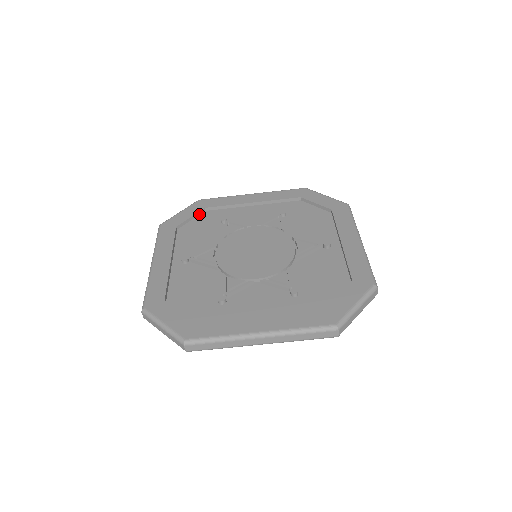
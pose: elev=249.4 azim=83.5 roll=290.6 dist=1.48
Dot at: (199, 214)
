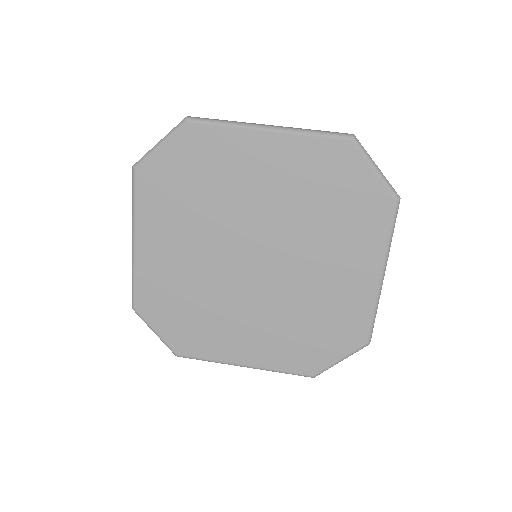
Dot at: occluded
